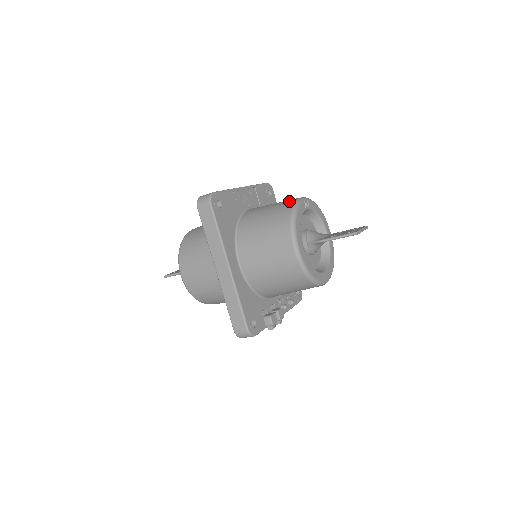
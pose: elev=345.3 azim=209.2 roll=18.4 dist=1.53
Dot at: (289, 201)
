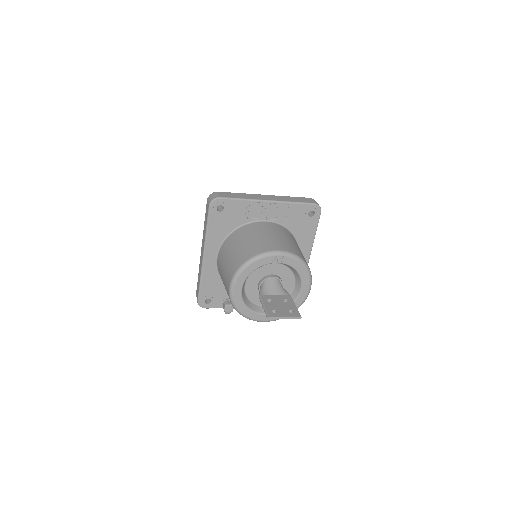
Dot at: (267, 246)
